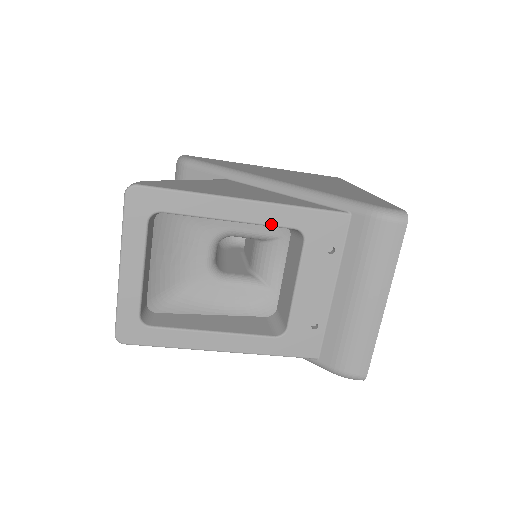
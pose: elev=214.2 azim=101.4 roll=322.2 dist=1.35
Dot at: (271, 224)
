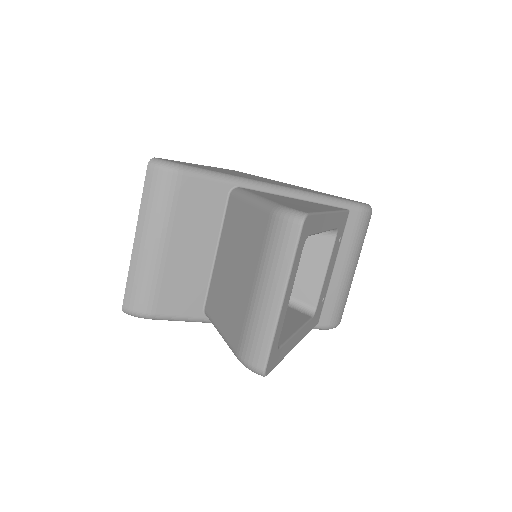
Dot at: (333, 228)
